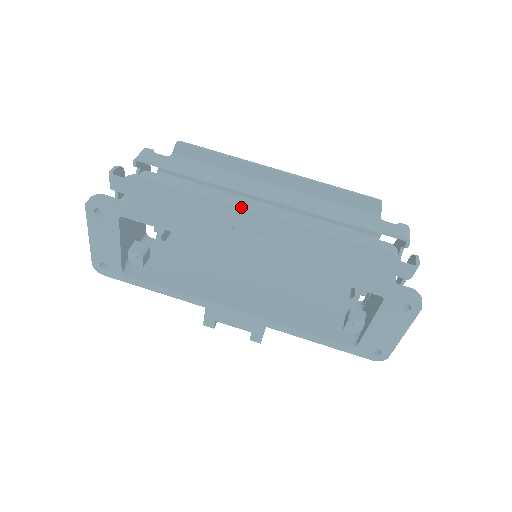
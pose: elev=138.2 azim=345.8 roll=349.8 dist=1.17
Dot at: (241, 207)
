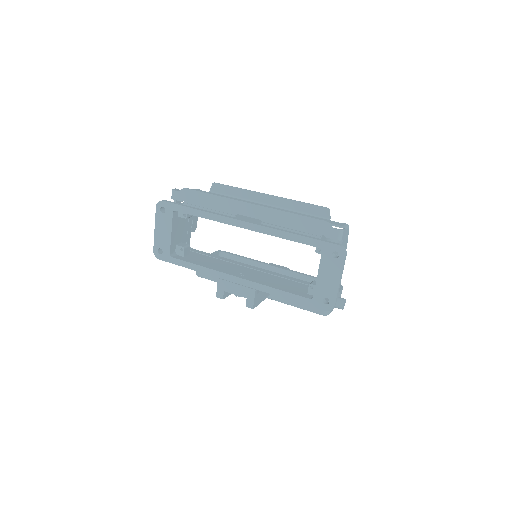
Dot at: (240, 201)
